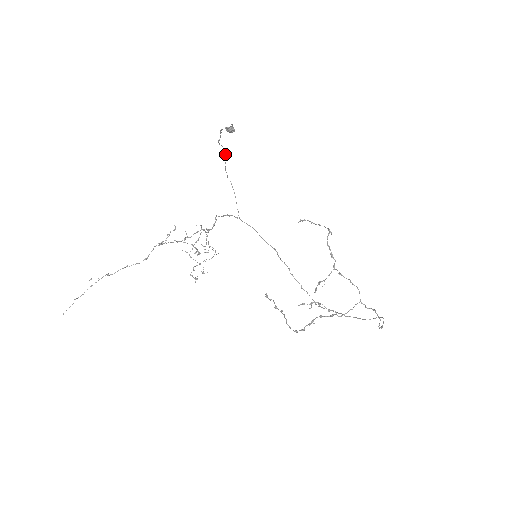
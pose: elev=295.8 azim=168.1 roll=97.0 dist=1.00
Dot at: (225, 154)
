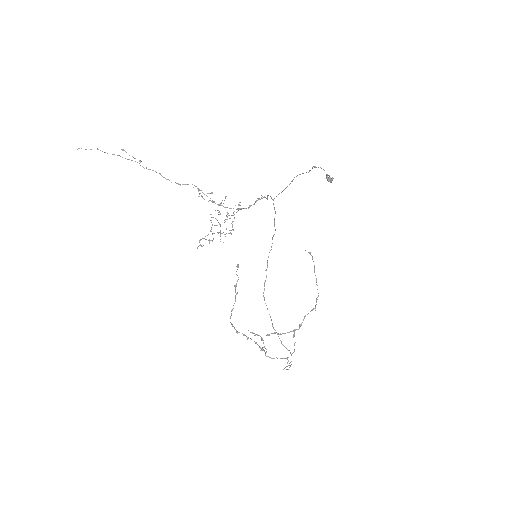
Dot at: (309, 171)
